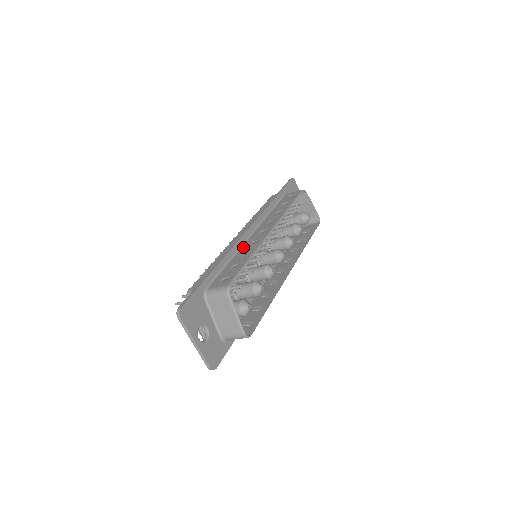
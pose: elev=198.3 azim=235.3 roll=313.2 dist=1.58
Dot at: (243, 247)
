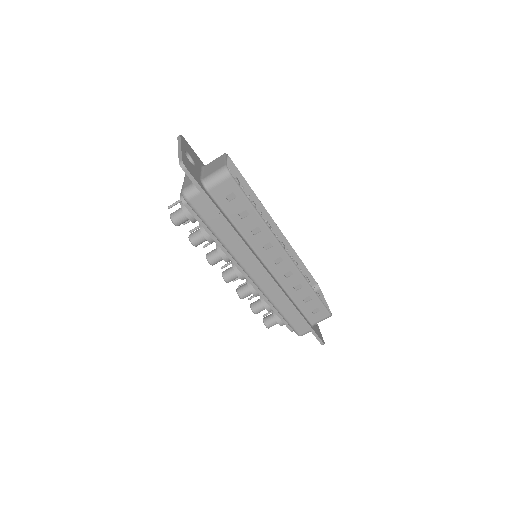
Dot at: occluded
